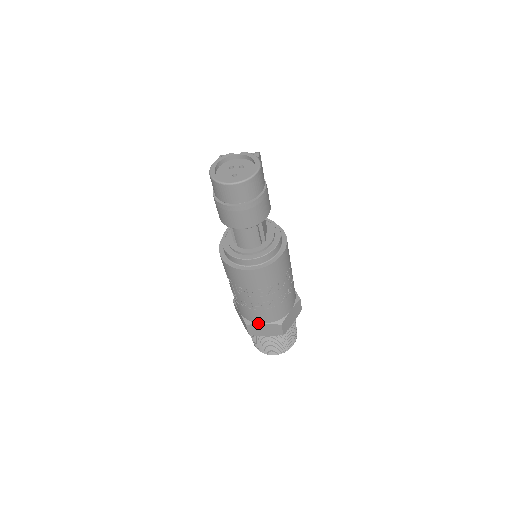
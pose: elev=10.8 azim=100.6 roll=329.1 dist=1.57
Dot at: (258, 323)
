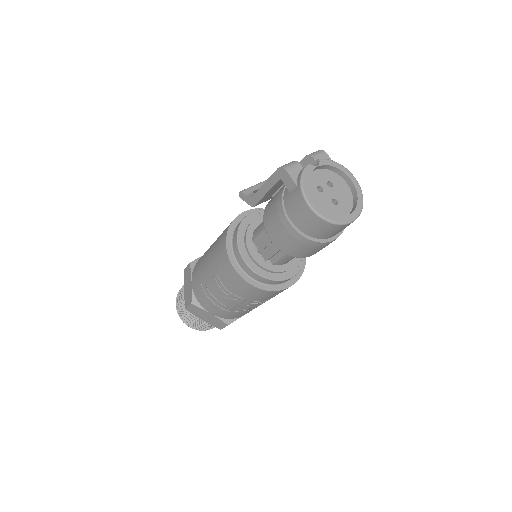
Dot at: occluded
